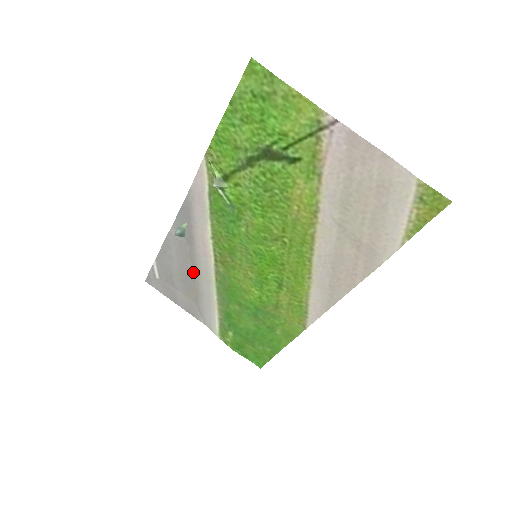
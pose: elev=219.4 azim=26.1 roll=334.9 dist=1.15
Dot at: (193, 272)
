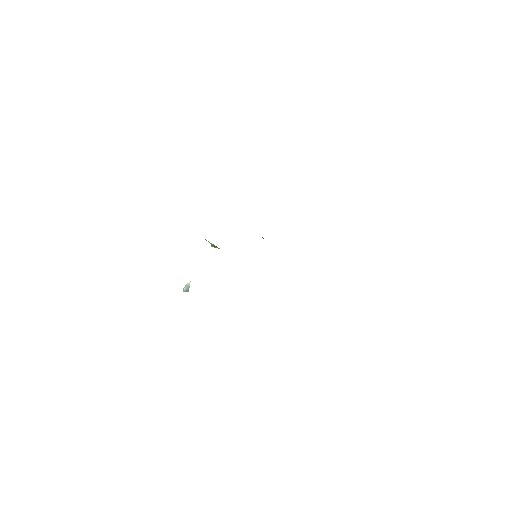
Dot at: occluded
